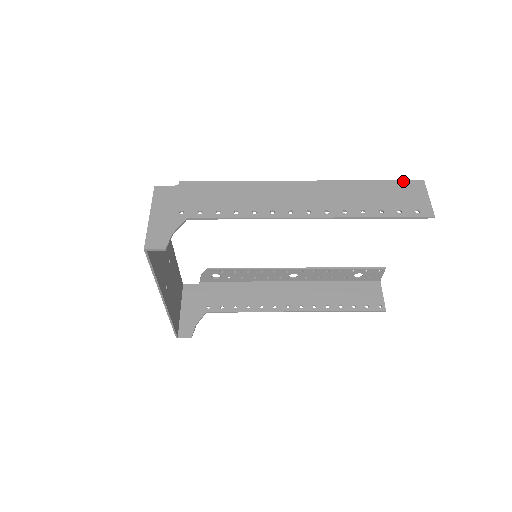
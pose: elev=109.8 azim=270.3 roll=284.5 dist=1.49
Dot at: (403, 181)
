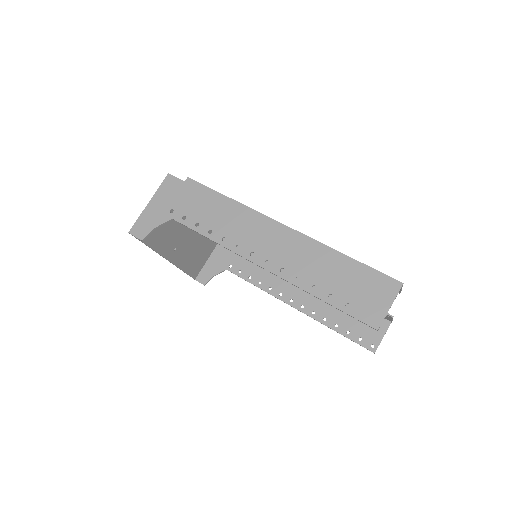
Dot at: (380, 273)
